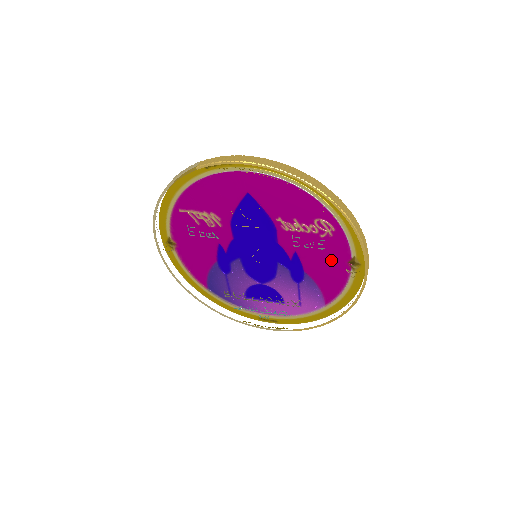
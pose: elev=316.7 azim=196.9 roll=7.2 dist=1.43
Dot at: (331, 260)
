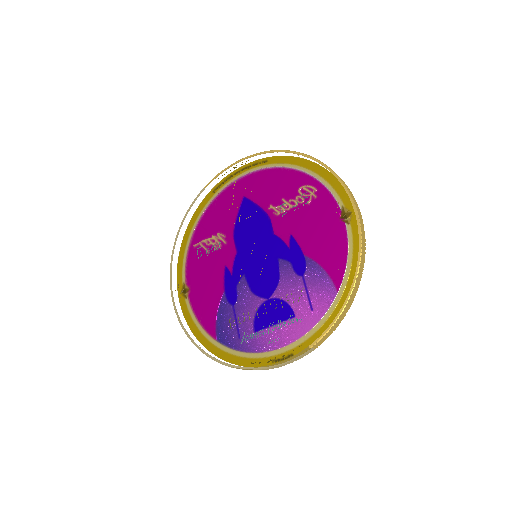
Dot at: (324, 225)
